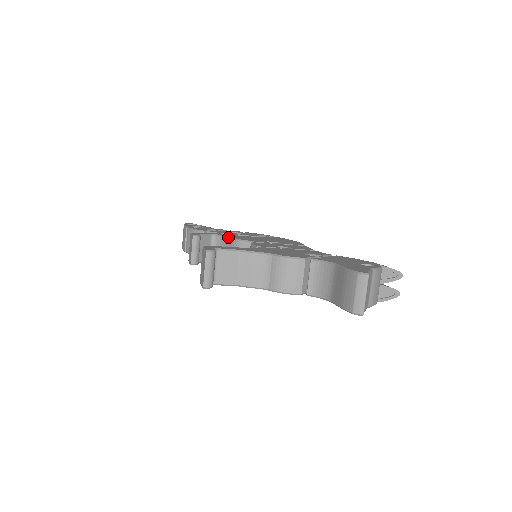
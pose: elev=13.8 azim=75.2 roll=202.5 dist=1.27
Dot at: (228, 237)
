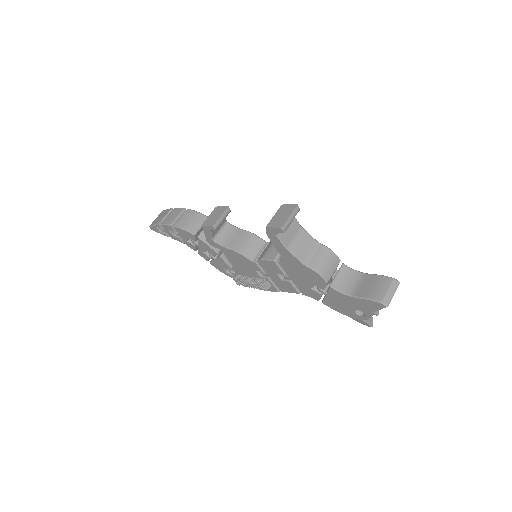
Dot at: occluded
